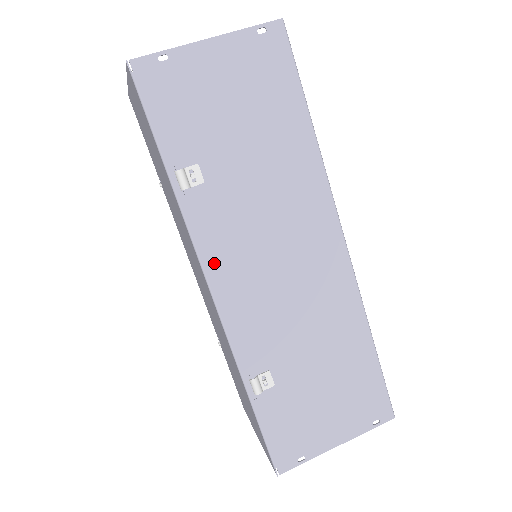
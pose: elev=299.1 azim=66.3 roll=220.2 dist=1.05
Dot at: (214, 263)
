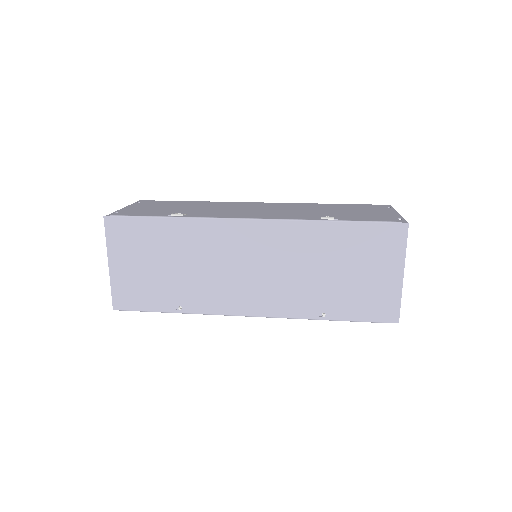
Dot at: occluded
